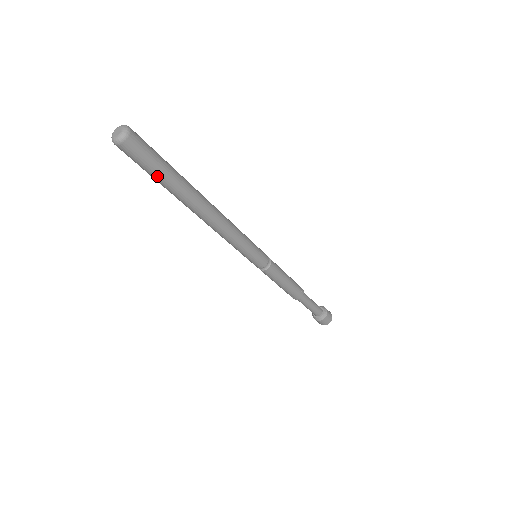
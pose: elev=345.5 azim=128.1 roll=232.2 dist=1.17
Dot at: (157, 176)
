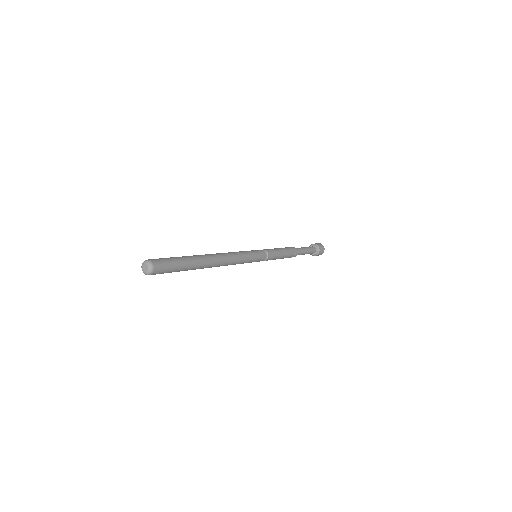
Dot at: (179, 270)
